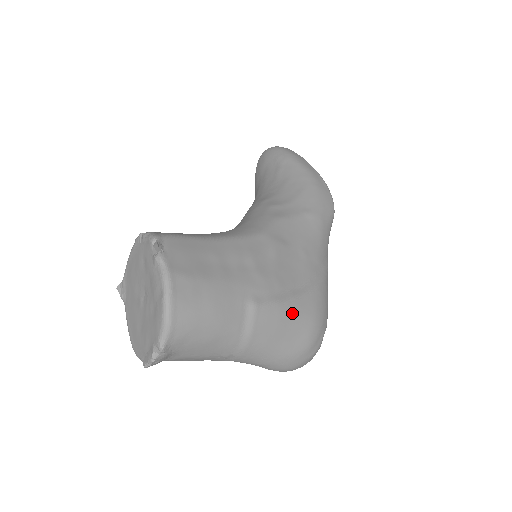
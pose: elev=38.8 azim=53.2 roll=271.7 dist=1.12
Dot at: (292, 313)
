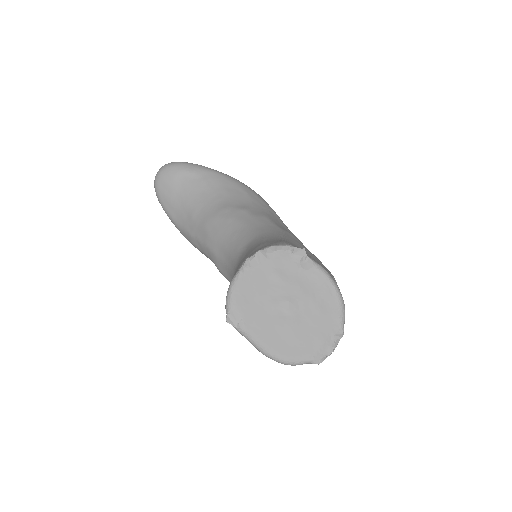
Dot at: occluded
